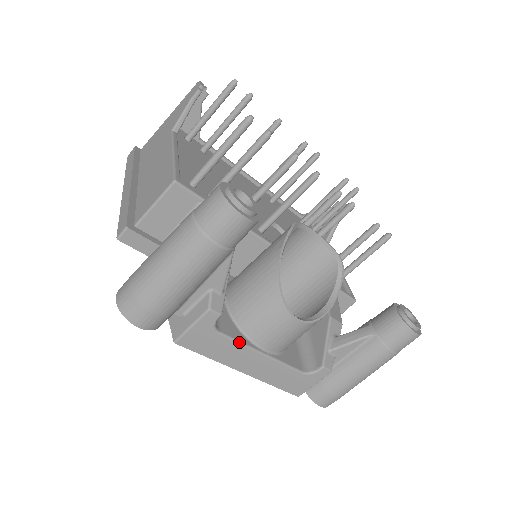
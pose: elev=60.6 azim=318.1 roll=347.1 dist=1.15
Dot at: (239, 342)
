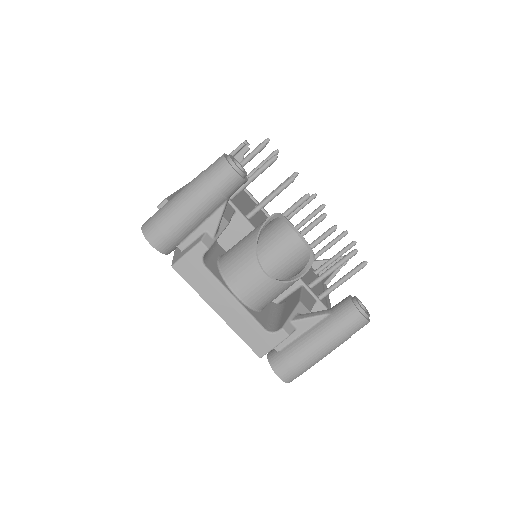
Dot at: (218, 280)
